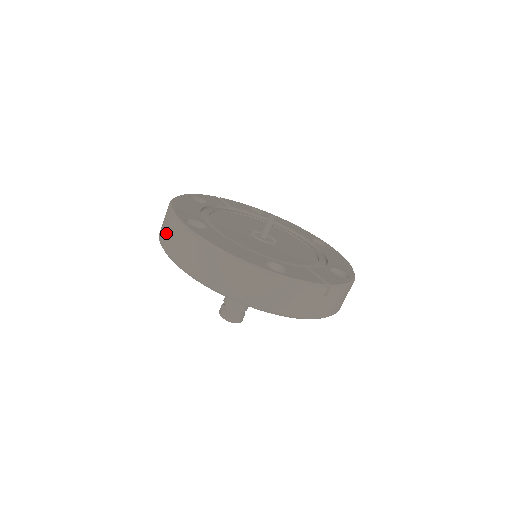
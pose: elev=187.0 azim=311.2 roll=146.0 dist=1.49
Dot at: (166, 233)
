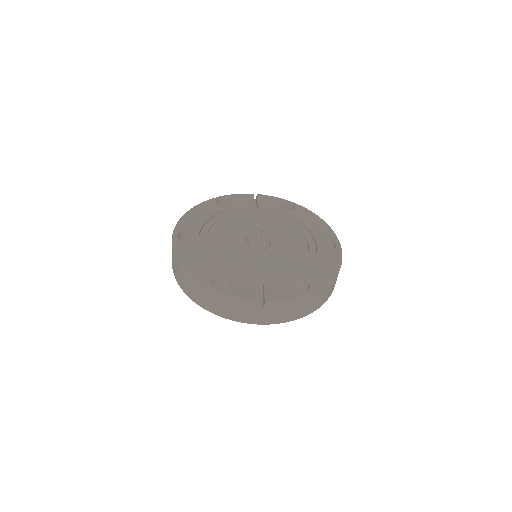
Dot at: occluded
